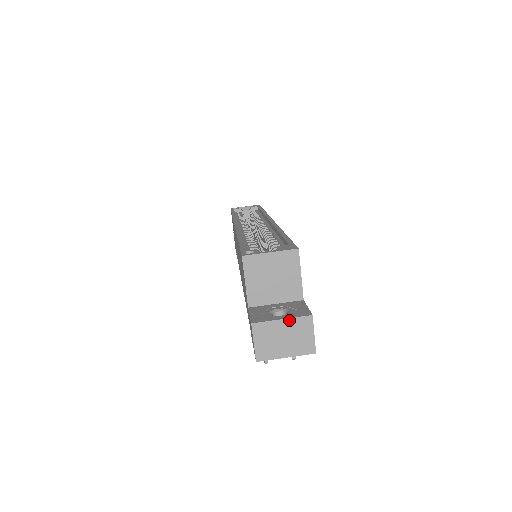
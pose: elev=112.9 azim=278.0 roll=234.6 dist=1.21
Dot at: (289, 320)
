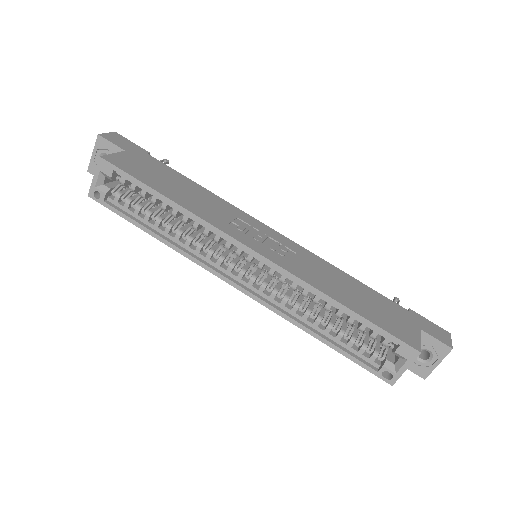
Dot at: occluded
